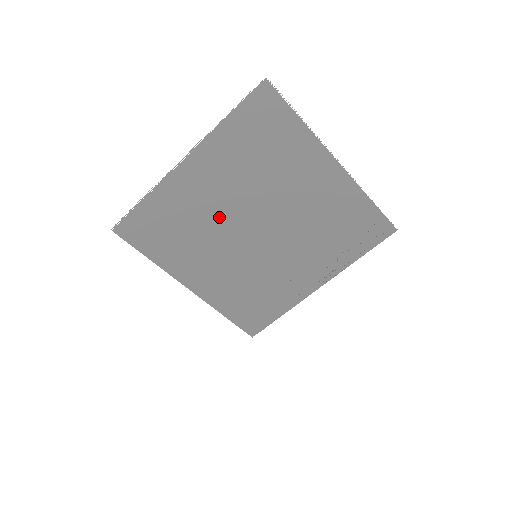
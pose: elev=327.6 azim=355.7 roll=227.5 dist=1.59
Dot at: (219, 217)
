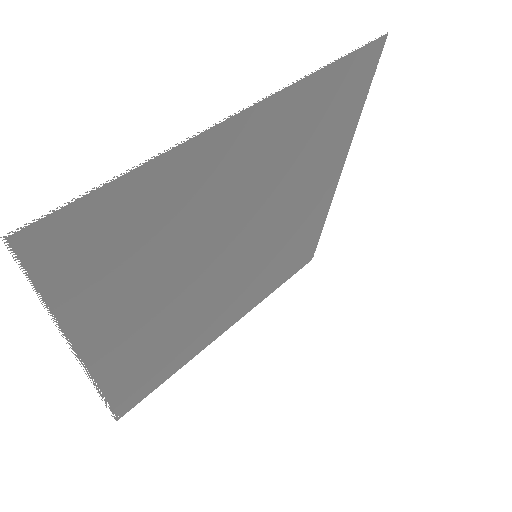
Dot at: occluded
